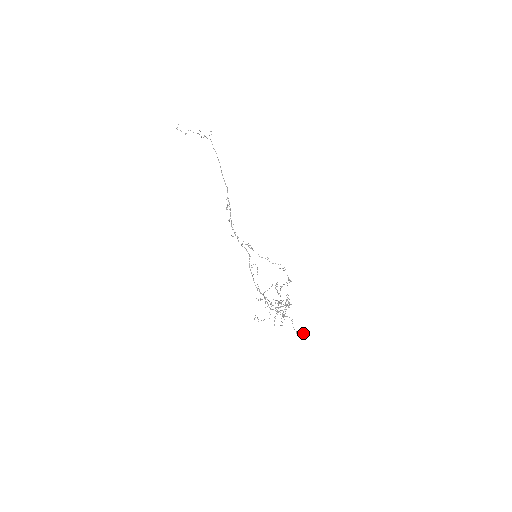
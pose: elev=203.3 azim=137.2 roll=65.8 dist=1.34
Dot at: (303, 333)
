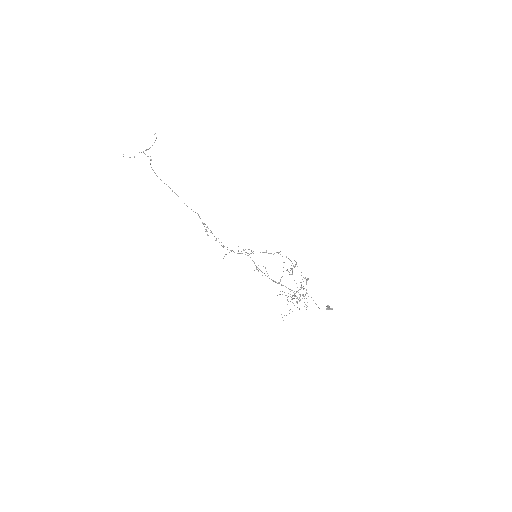
Dot at: (329, 306)
